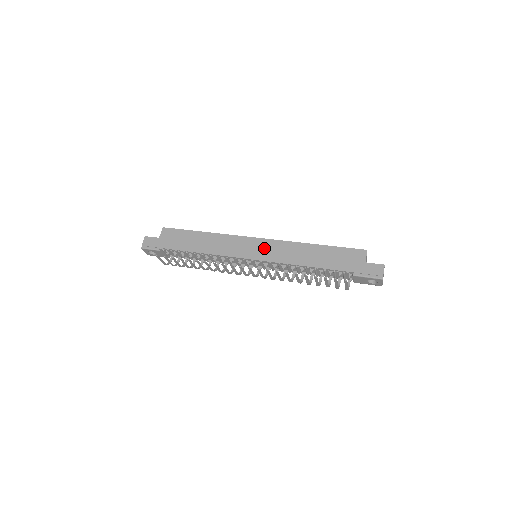
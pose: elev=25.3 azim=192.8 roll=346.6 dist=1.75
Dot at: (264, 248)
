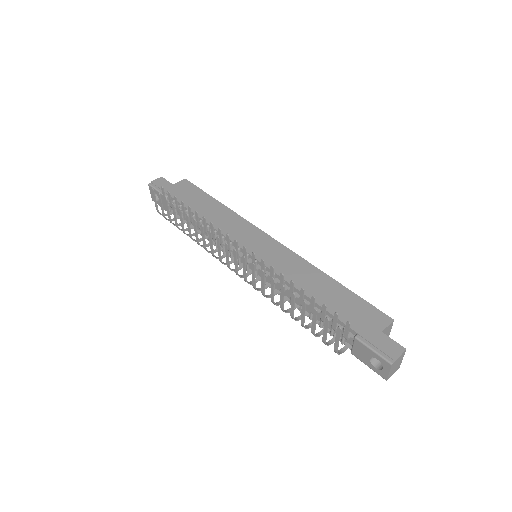
Dot at: (270, 249)
